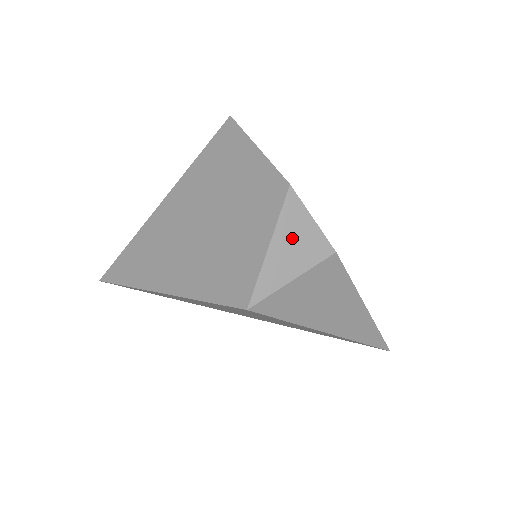
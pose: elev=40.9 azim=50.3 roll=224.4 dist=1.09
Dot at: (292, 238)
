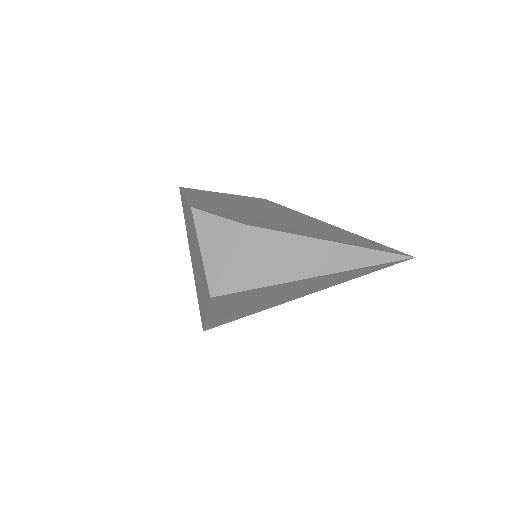
Dot at: (211, 236)
